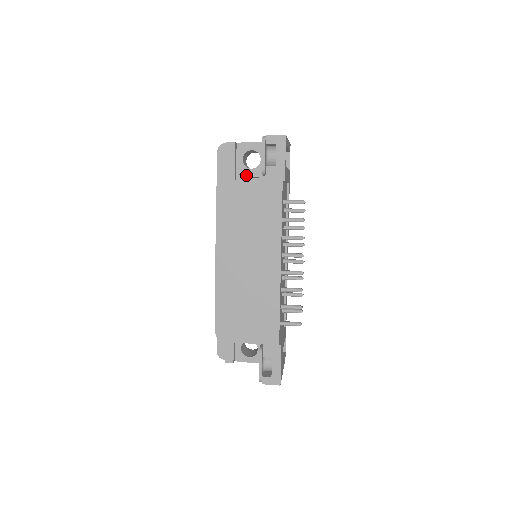
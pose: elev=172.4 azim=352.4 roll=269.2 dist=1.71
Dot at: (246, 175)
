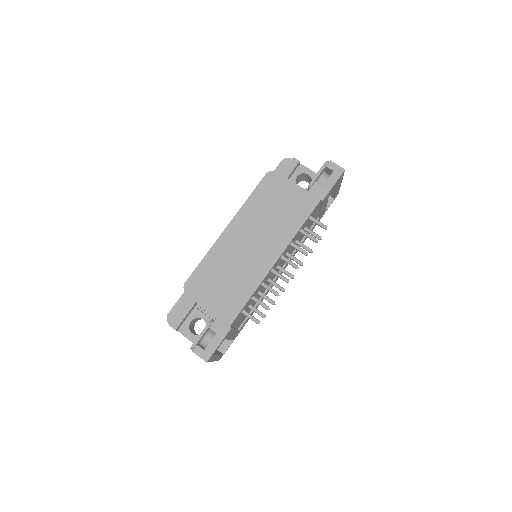
Dot at: occluded
